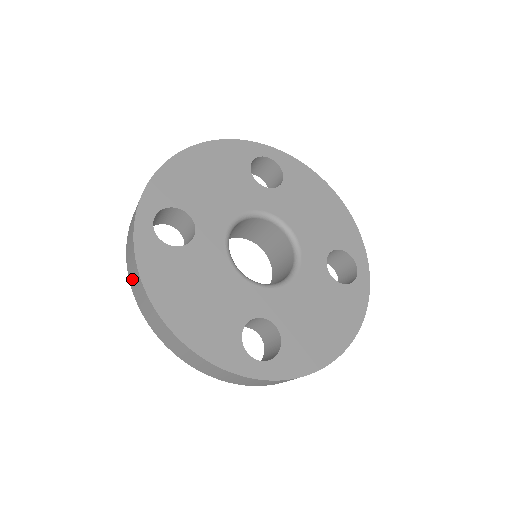
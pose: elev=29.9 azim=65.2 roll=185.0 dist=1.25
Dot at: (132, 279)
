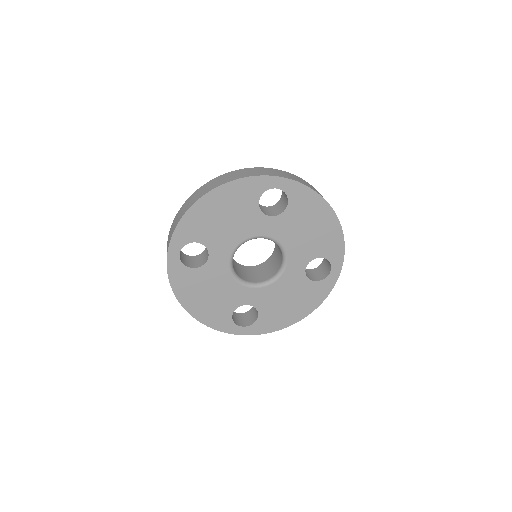
Dot at: occluded
